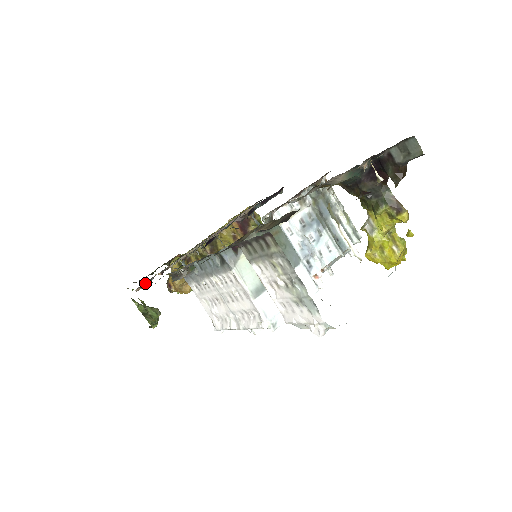
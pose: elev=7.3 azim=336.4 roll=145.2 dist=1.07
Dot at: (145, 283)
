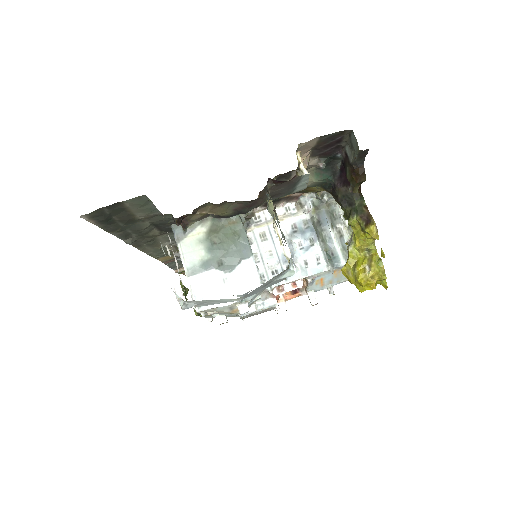
Dot at: occluded
